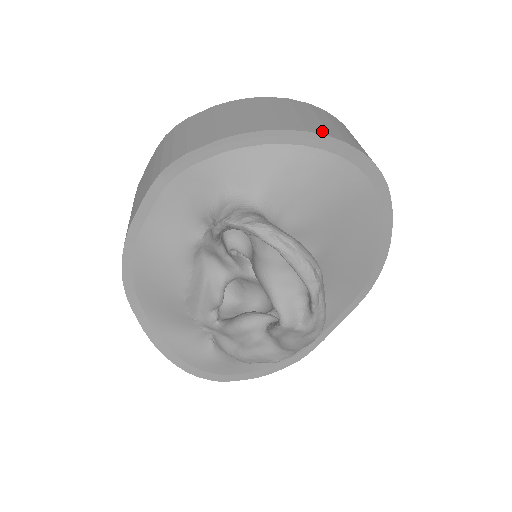
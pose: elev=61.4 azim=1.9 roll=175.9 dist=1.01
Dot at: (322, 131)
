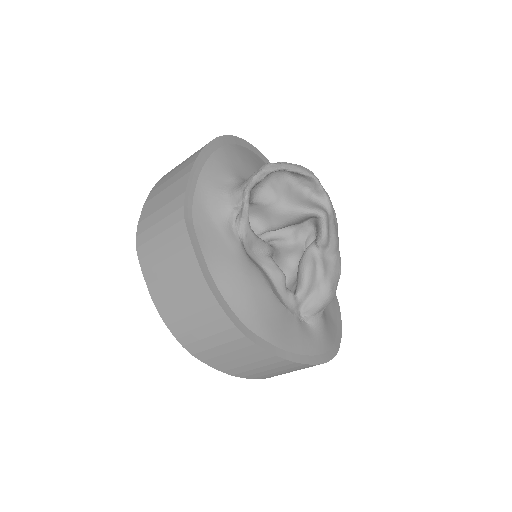
Dot at: occluded
